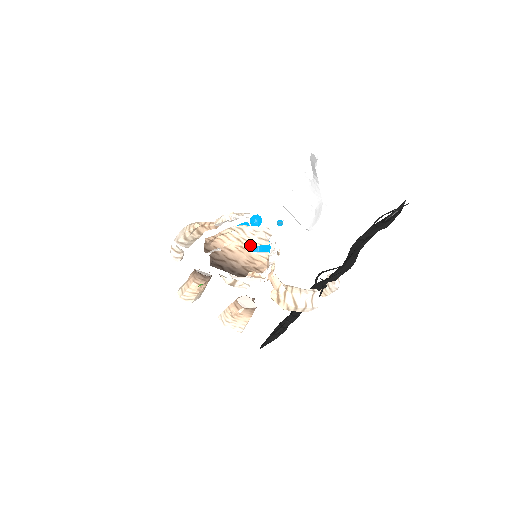
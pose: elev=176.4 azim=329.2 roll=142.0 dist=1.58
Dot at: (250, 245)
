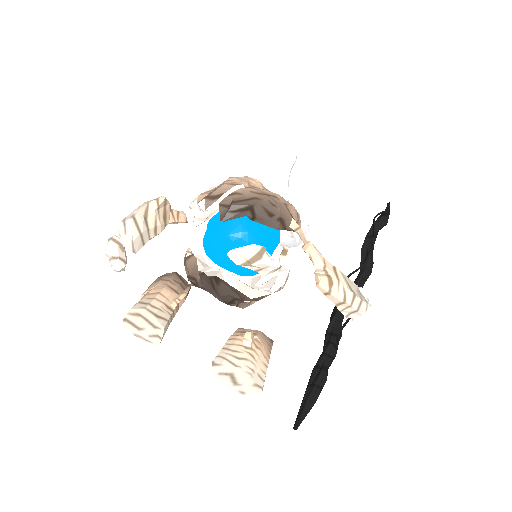
Dot at: occluded
